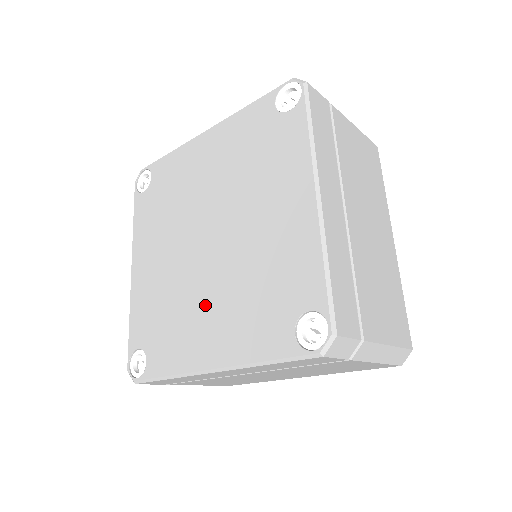
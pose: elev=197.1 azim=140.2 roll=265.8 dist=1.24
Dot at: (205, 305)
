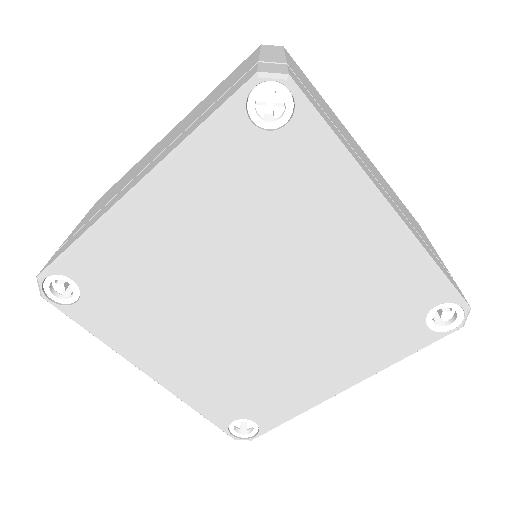
Dot at: (191, 341)
